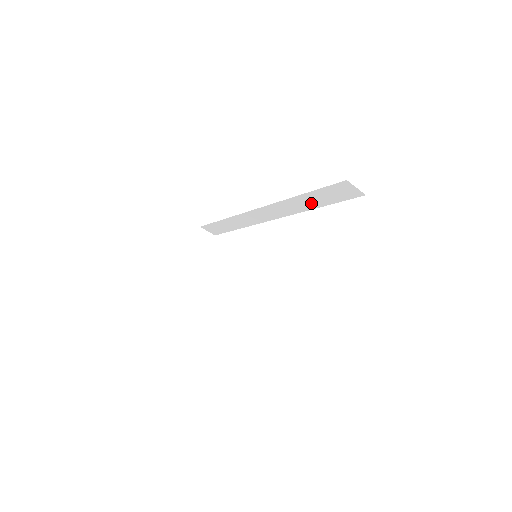
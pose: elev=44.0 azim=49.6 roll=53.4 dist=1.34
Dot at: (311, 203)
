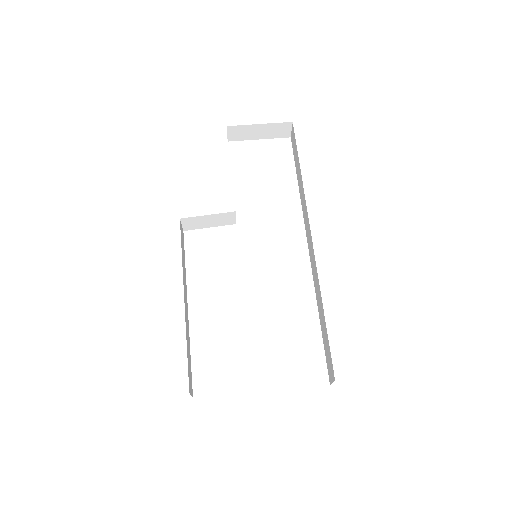
Dot at: (321, 313)
